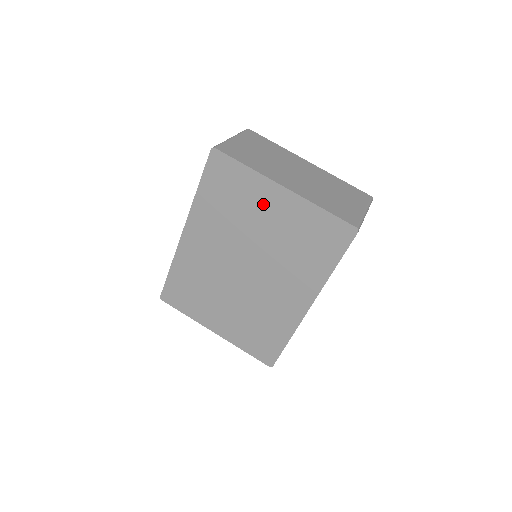
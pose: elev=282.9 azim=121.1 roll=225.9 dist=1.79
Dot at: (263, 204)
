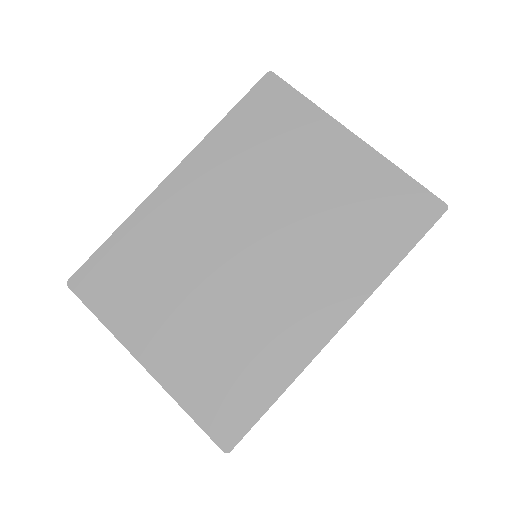
Dot at: (316, 152)
